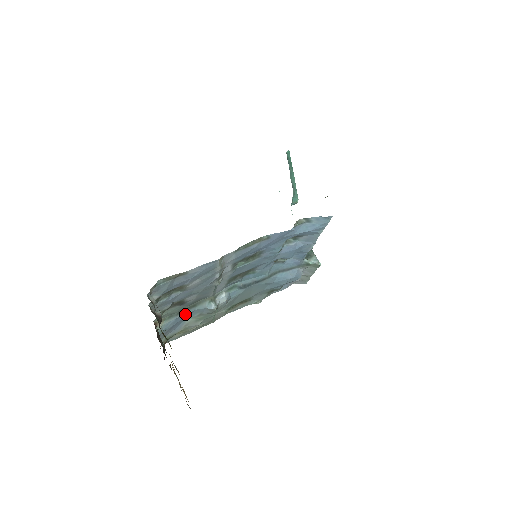
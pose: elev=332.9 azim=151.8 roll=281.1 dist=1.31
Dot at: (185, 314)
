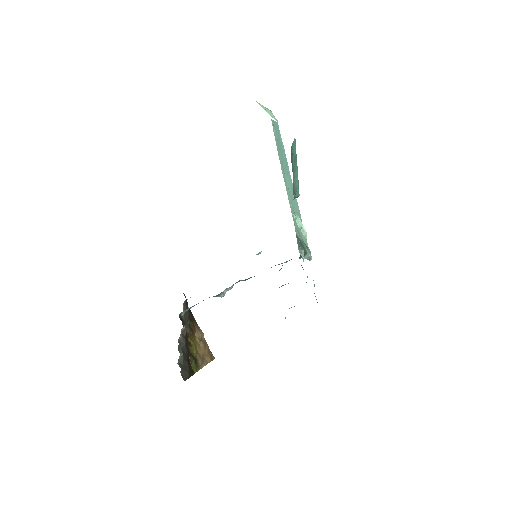
Dot at: occluded
